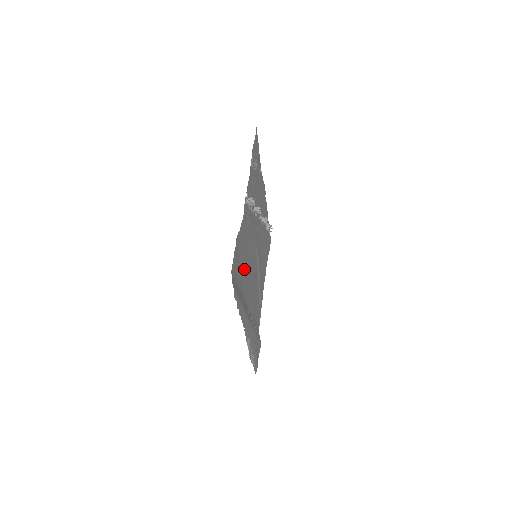
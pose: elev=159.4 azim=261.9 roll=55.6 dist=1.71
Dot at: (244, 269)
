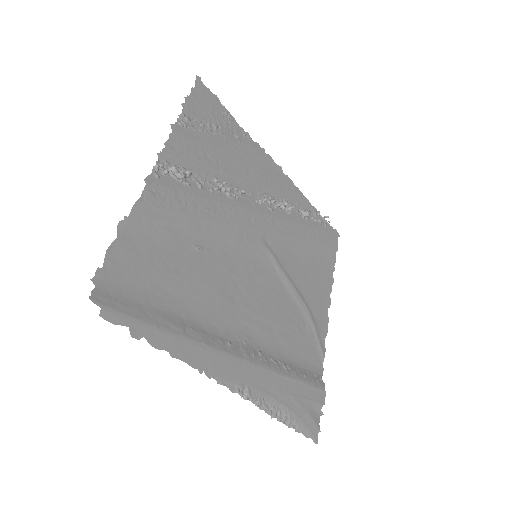
Dot at: (191, 276)
